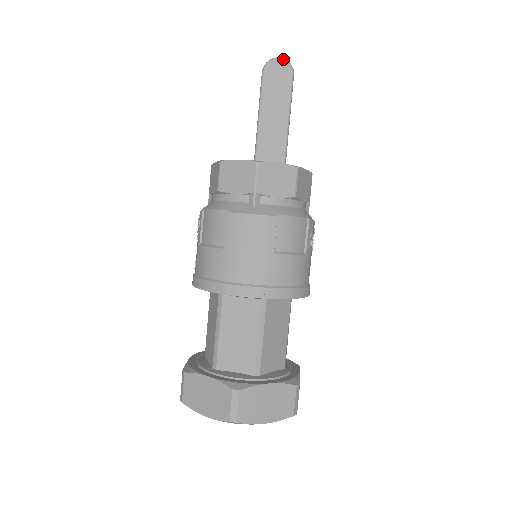
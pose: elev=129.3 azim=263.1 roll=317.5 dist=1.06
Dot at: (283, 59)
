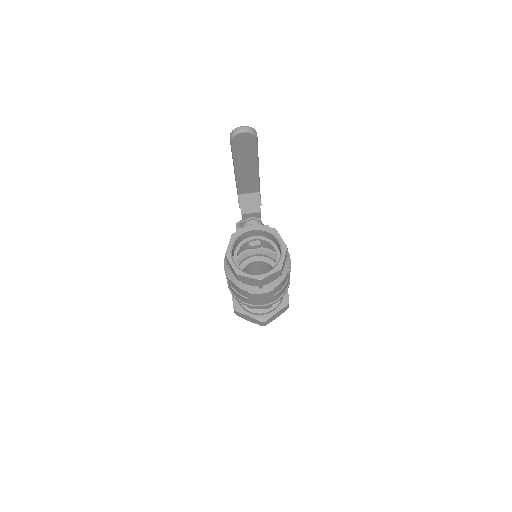
Dot at: (247, 132)
